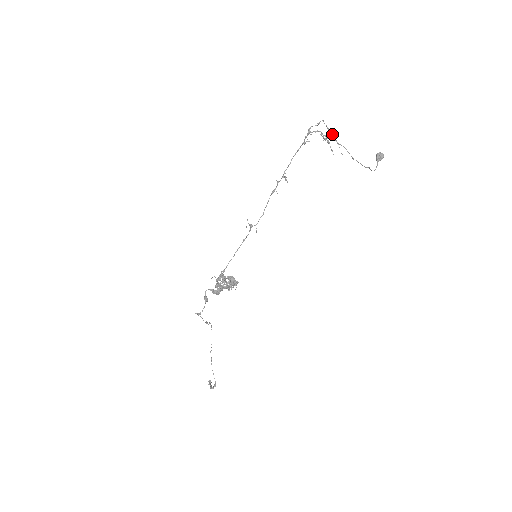
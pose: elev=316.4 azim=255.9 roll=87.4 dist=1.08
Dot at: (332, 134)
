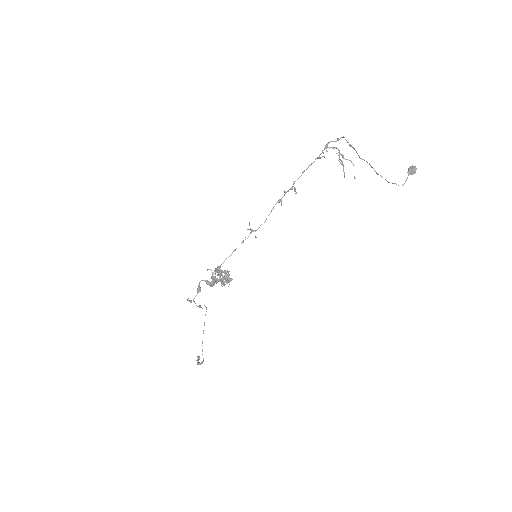
Dot at: (354, 149)
